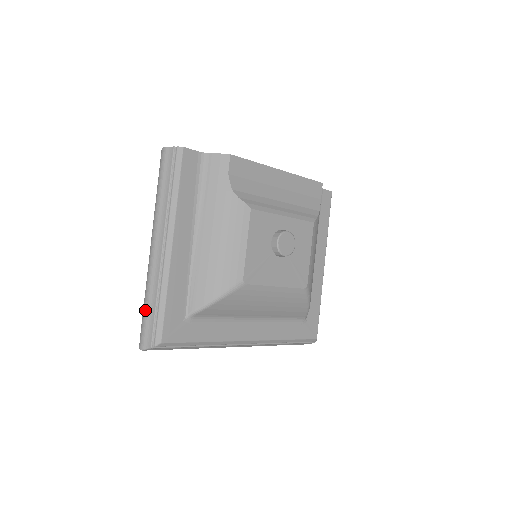
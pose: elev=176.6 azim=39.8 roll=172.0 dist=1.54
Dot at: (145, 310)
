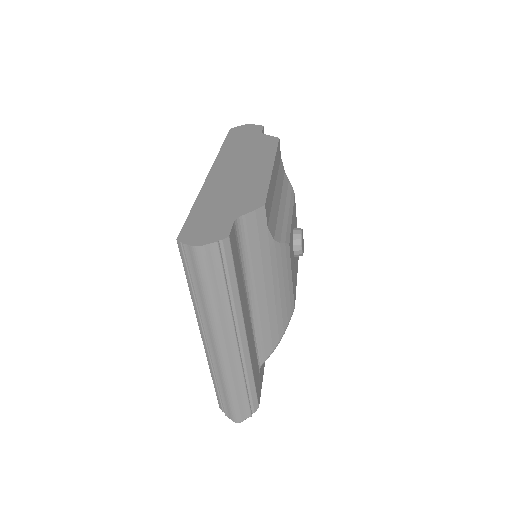
Dot at: (233, 397)
